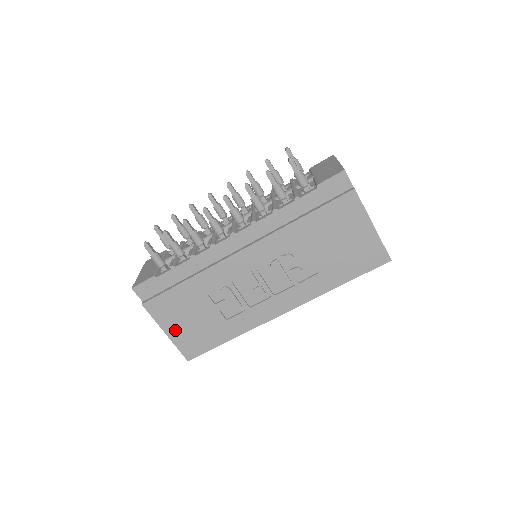
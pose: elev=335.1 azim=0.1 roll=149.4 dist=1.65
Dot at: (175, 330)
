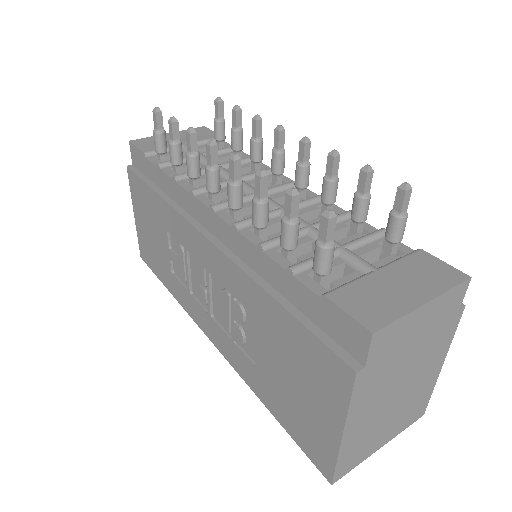
Dot at: (140, 222)
